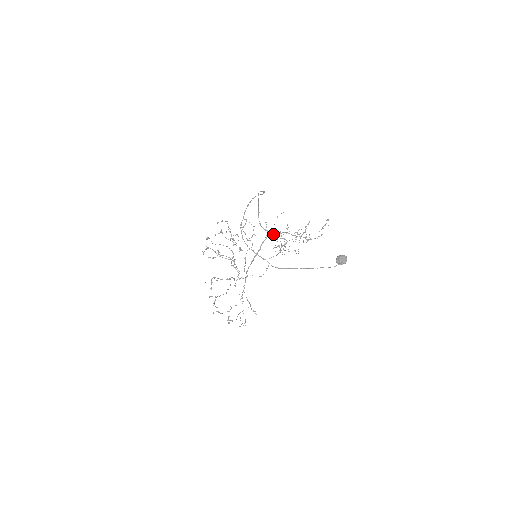
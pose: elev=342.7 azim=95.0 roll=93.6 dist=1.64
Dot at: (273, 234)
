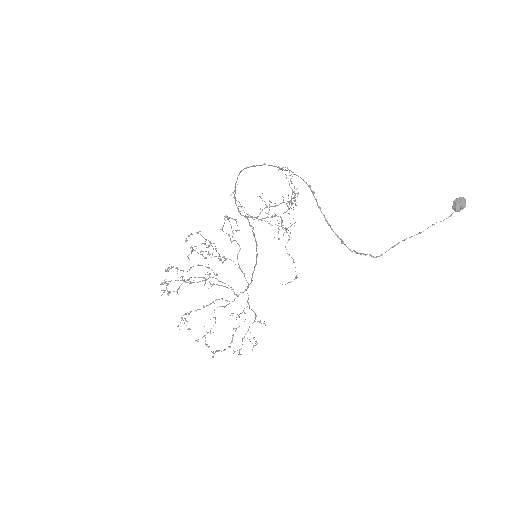
Dot at: (254, 217)
